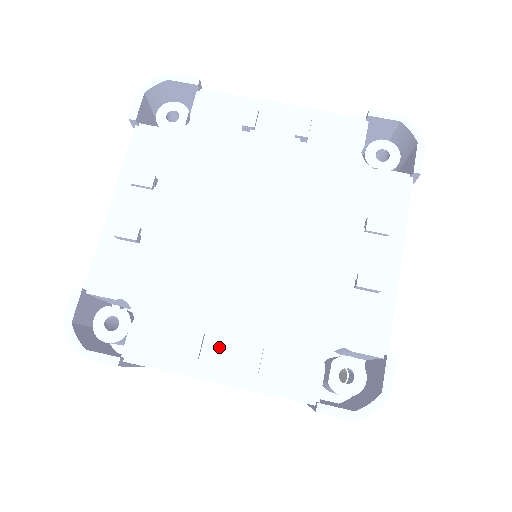
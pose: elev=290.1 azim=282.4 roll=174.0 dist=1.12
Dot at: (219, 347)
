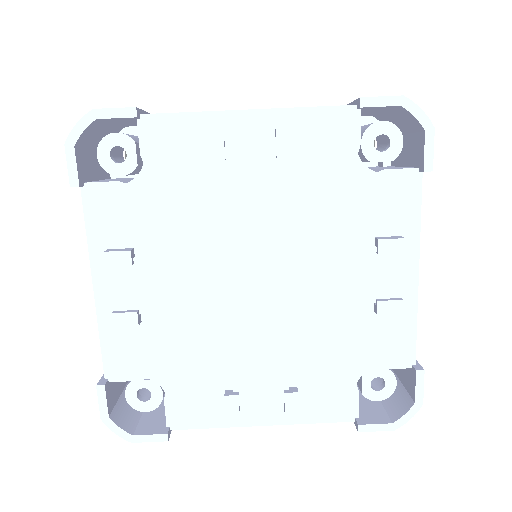
Dot at: (255, 397)
